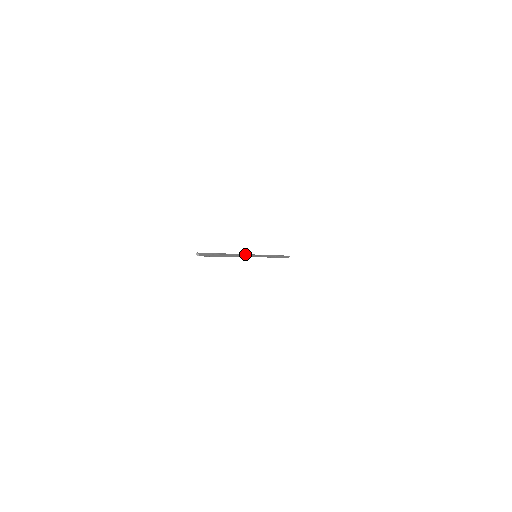
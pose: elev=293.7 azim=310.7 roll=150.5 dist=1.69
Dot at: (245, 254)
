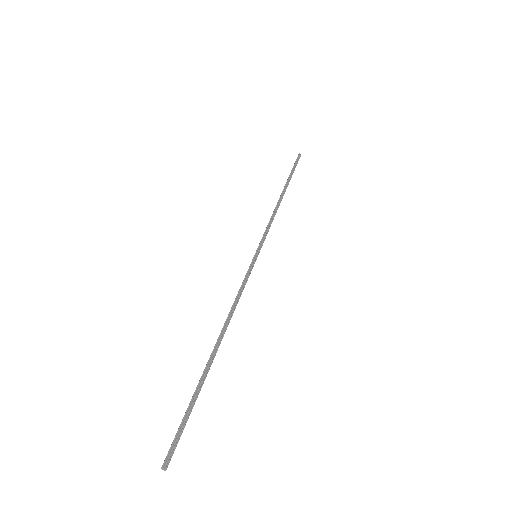
Dot at: (239, 290)
